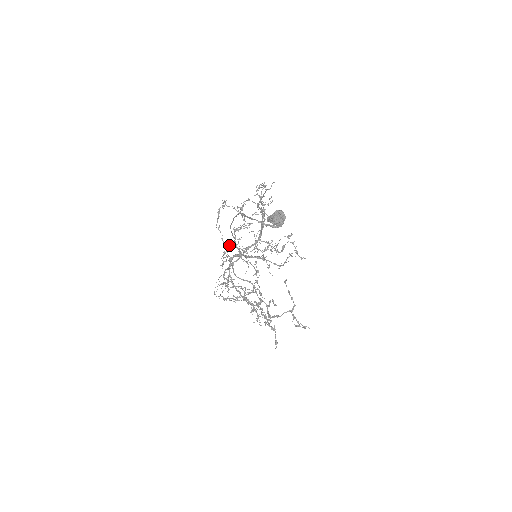
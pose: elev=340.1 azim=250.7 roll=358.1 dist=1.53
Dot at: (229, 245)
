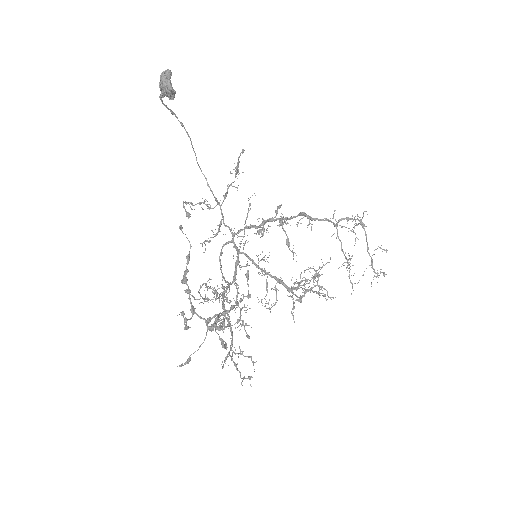
Dot at: (220, 221)
